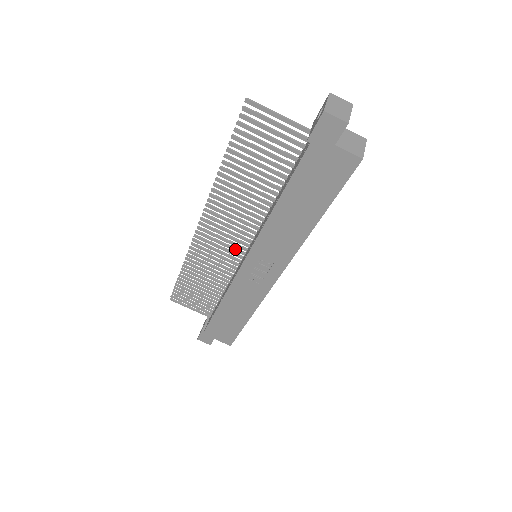
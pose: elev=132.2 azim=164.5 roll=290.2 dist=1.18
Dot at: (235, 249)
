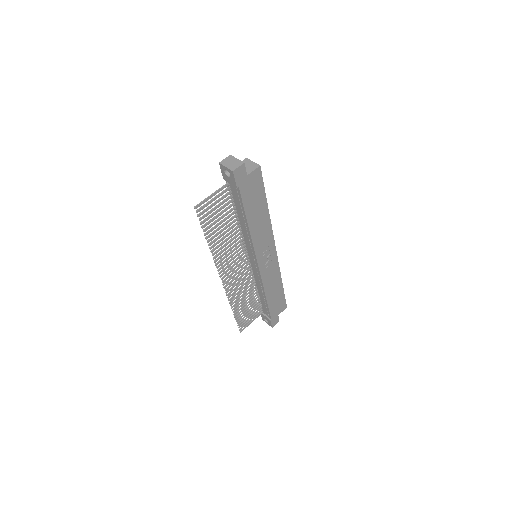
Dot at: (245, 267)
